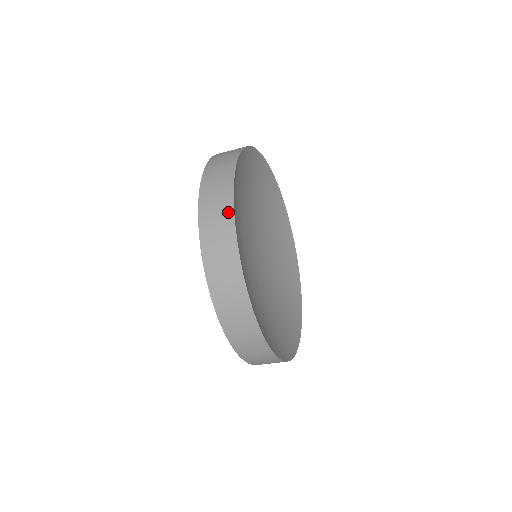
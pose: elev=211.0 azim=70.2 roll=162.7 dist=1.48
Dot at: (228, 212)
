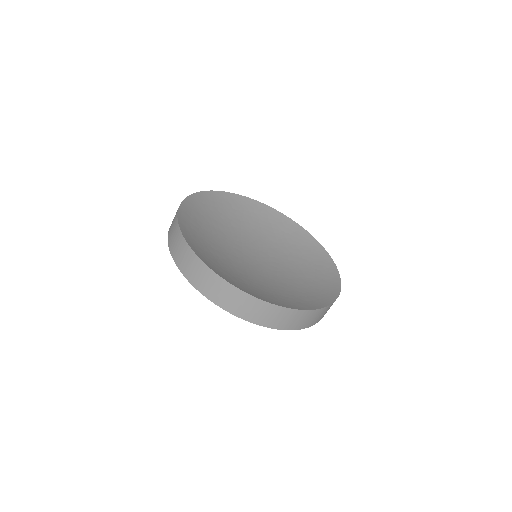
Dot at: (185, 247)
